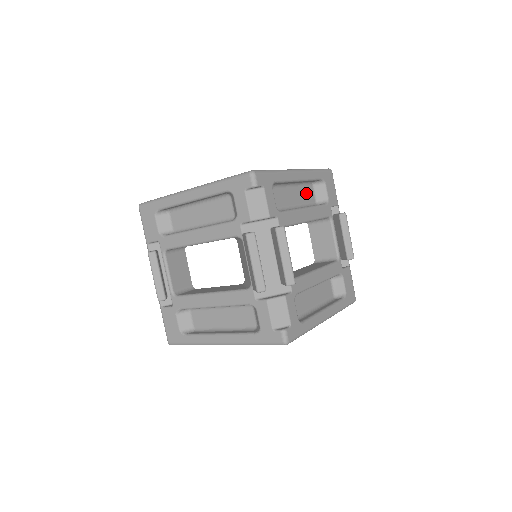
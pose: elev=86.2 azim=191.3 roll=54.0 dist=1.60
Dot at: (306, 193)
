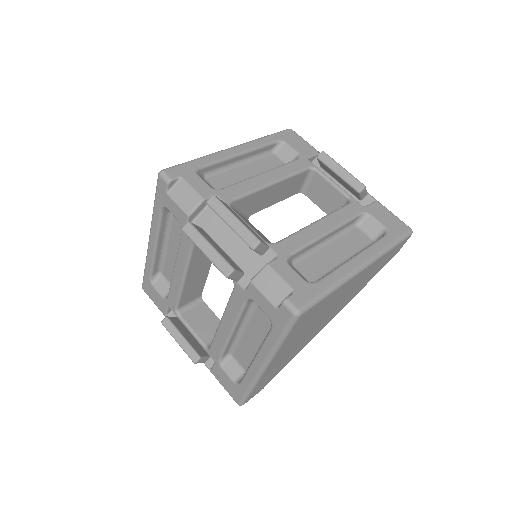
Dot at: (267, 163)
